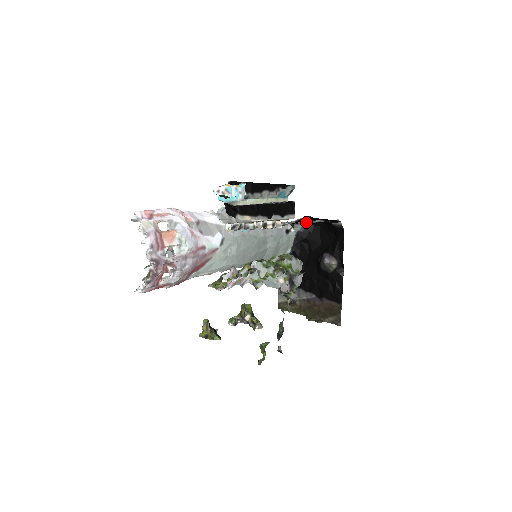
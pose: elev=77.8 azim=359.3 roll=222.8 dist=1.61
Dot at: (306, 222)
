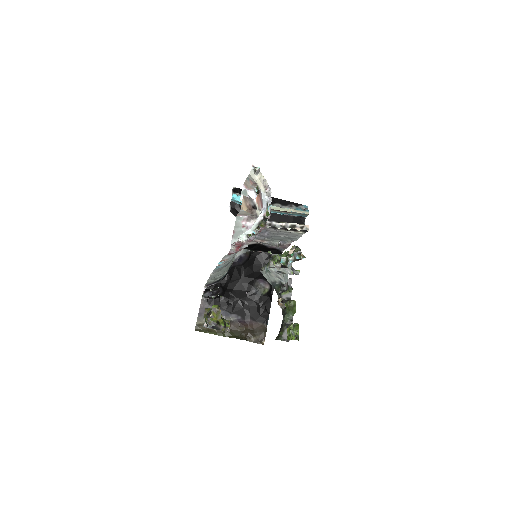
Dot at: (278, 243)
